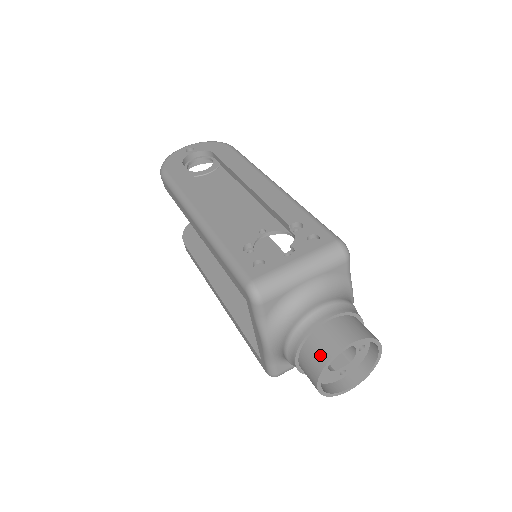
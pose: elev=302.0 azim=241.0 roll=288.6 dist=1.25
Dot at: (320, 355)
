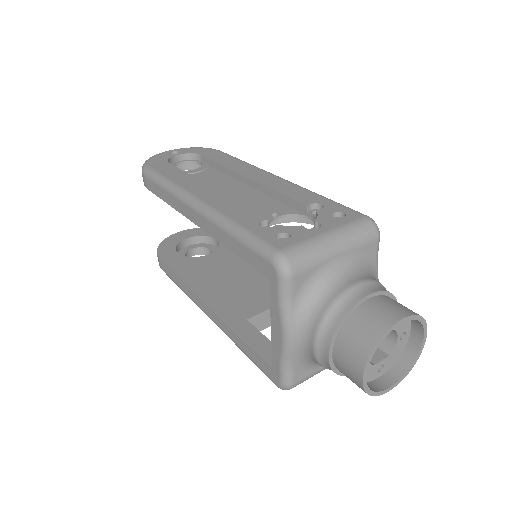
Dot at: (367, 335)
